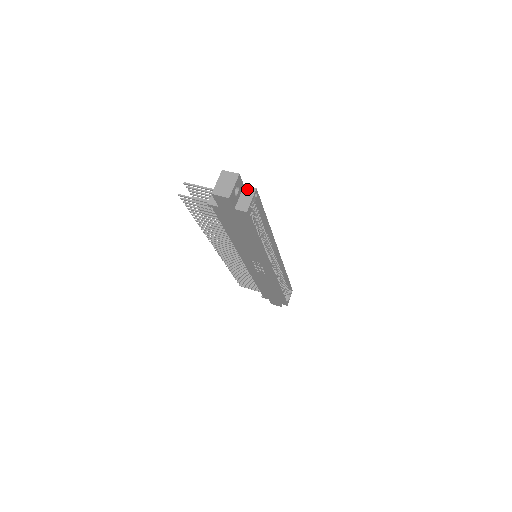
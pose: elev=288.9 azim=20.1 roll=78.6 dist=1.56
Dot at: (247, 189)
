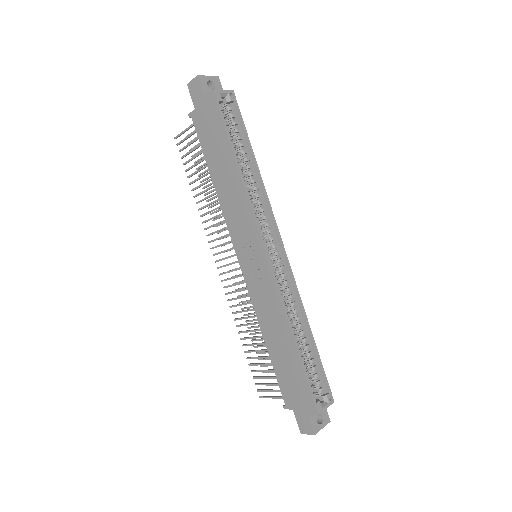
Dot at: occluded
